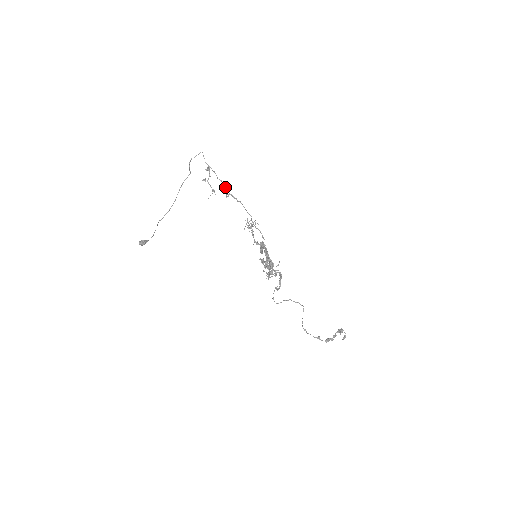
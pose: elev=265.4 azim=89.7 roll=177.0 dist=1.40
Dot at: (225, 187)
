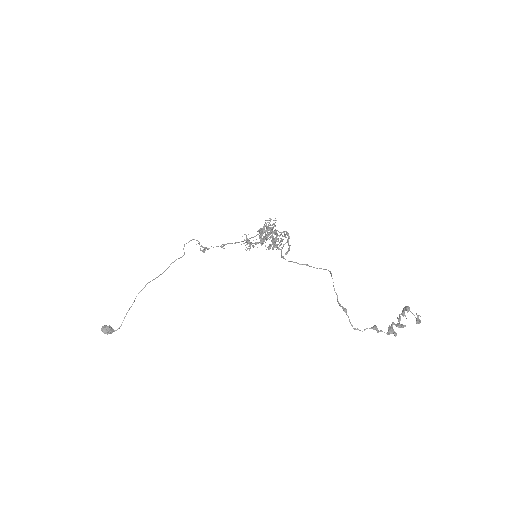
Dot at: (220, 246)
